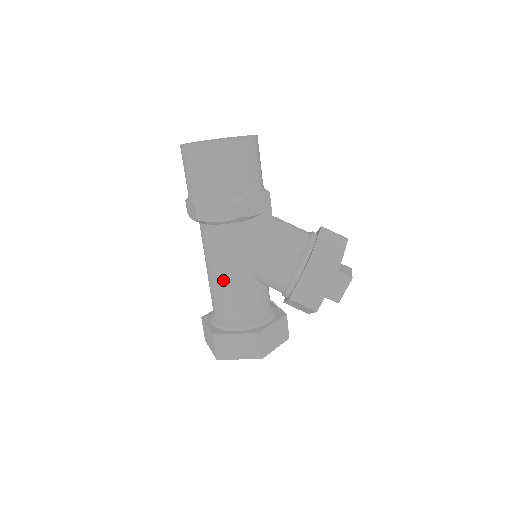
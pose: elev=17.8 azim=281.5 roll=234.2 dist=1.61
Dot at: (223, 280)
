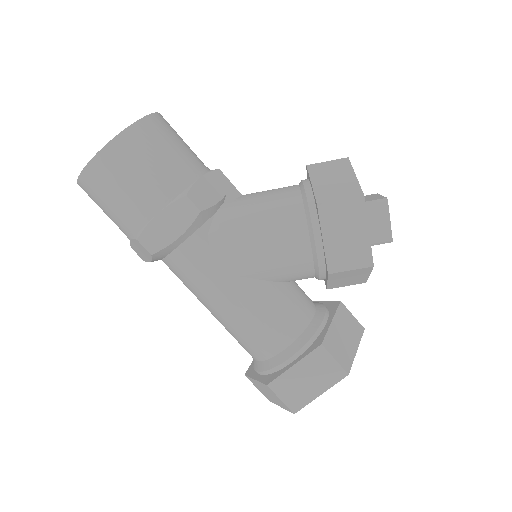
Dot at: (234, 309)
